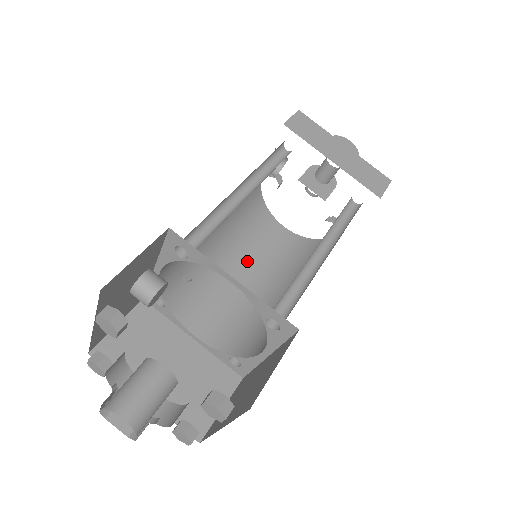
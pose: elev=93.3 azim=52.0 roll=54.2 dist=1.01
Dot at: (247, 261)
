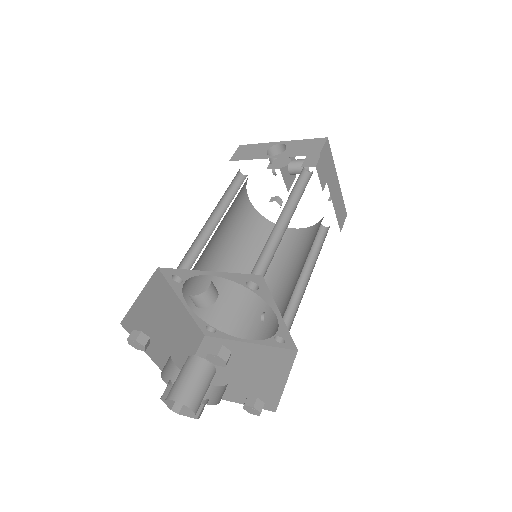
Dot at: (225, 233)
